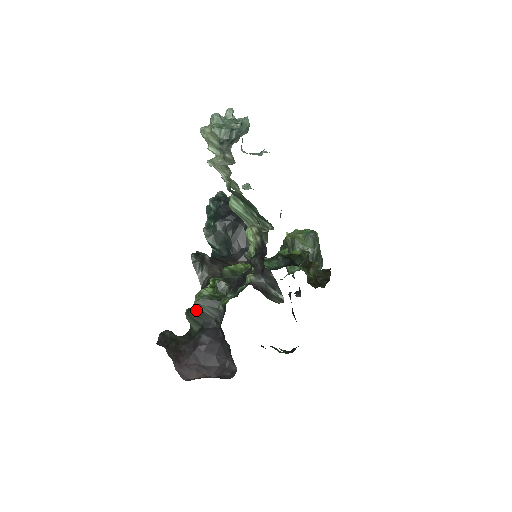
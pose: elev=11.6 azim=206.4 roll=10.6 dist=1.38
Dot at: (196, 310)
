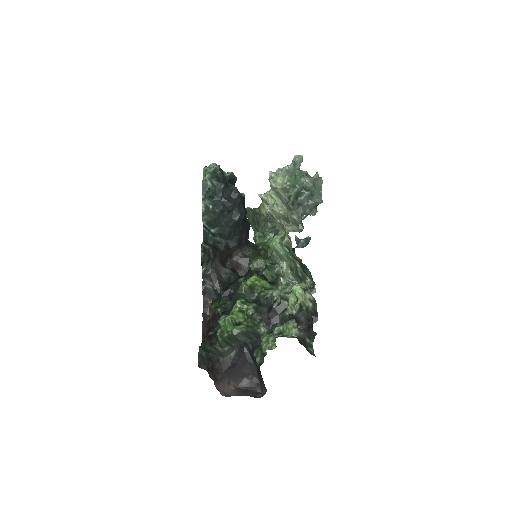
Dot at: (233, 338)
